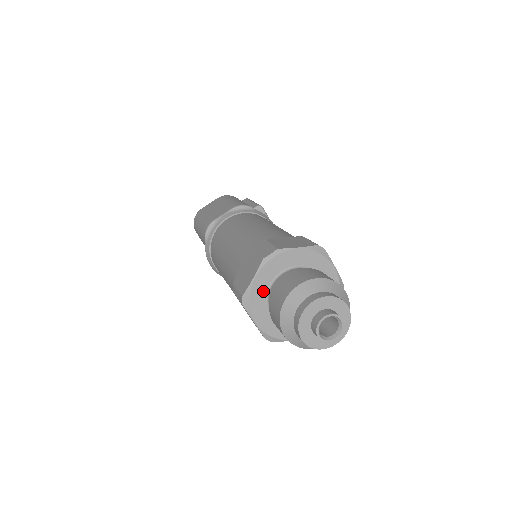
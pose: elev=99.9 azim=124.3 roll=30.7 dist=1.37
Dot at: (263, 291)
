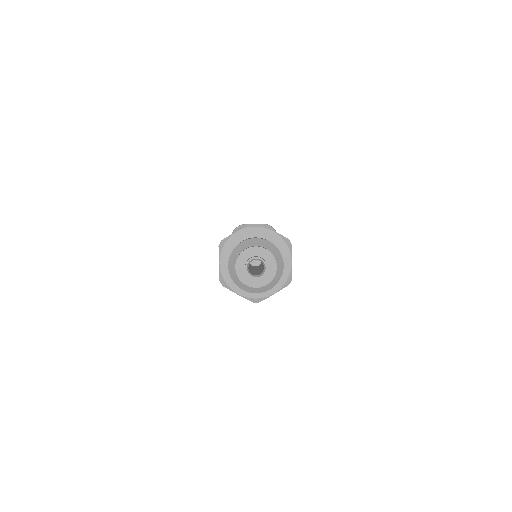
Dot at: (236, 245)
